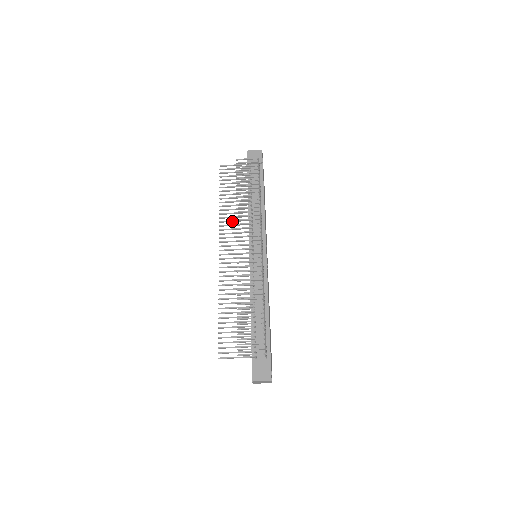
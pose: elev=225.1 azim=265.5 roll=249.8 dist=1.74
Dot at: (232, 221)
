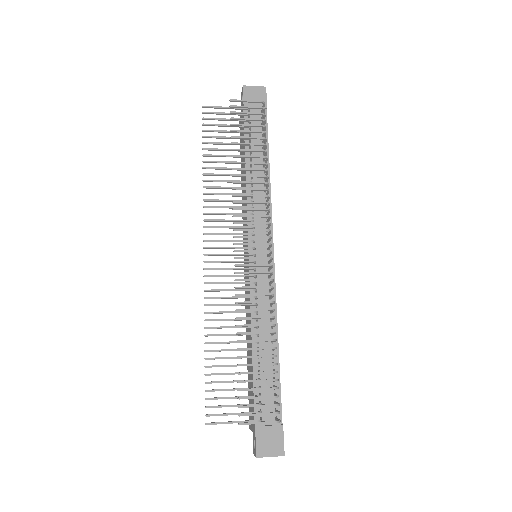
Dot at: (223, 200)
